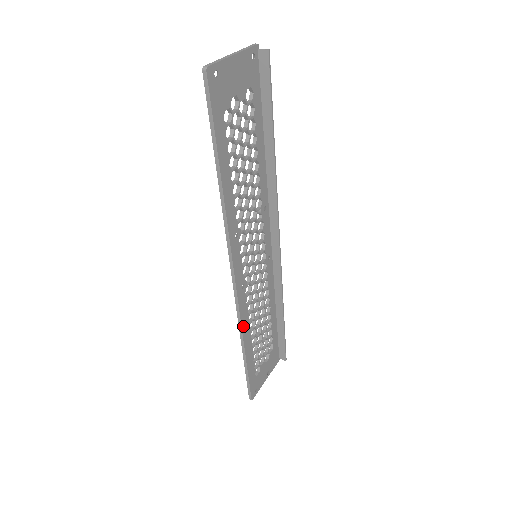
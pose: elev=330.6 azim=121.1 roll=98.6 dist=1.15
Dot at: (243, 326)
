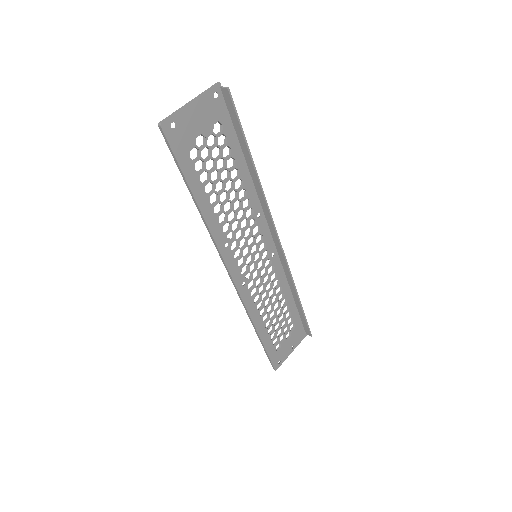
Dot at: (251, 314)
